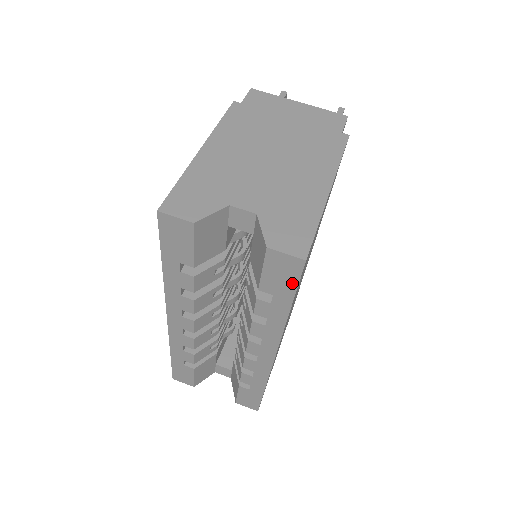
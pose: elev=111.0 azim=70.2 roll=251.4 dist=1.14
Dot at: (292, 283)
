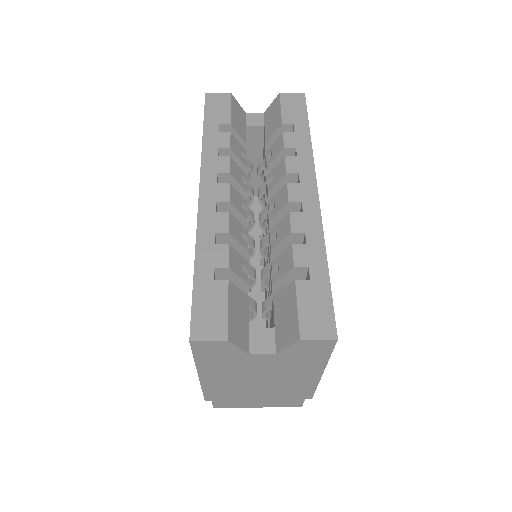
Dot at: (303, 110)
